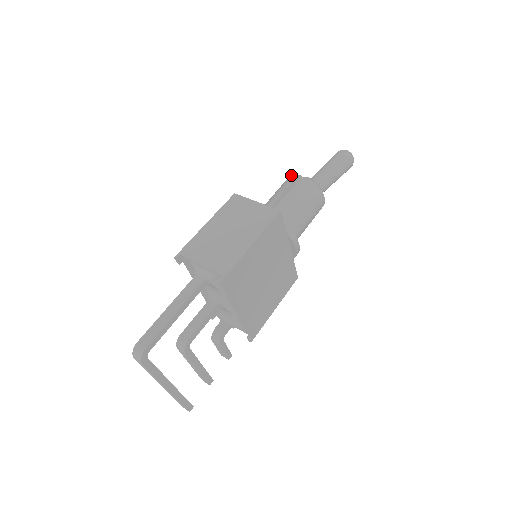
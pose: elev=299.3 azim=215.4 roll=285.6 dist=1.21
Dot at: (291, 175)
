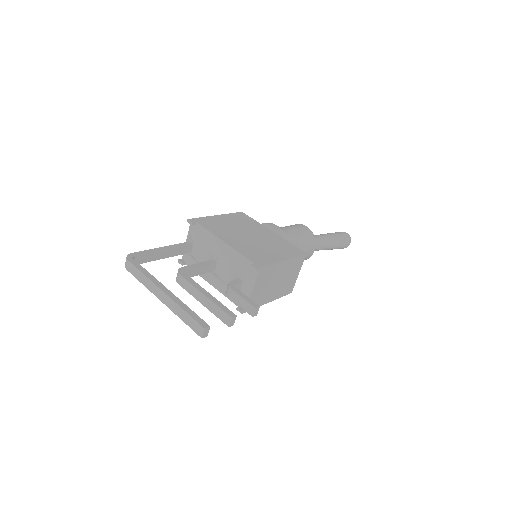
Dot at: occluded
